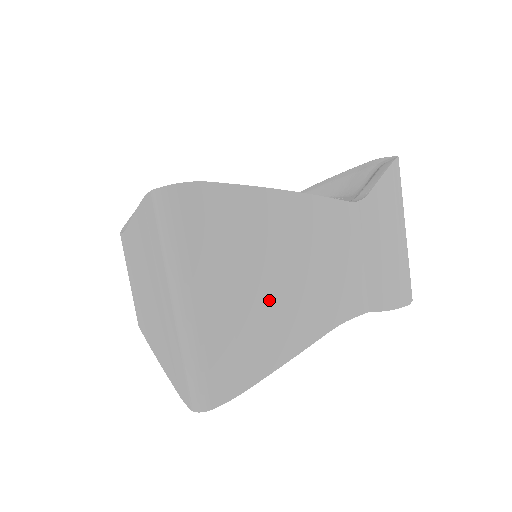
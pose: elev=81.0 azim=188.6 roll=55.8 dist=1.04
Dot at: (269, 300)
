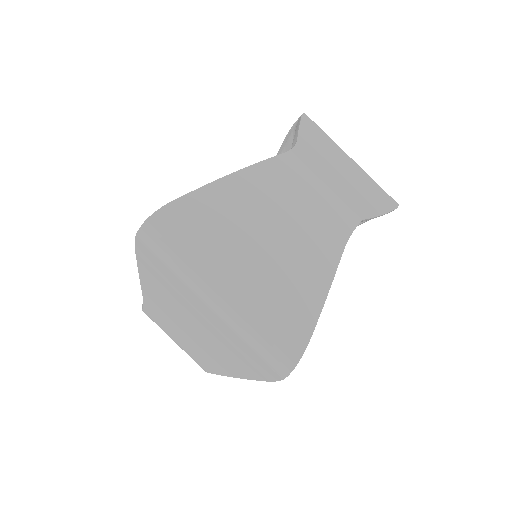
Dot at: (278, 257)
